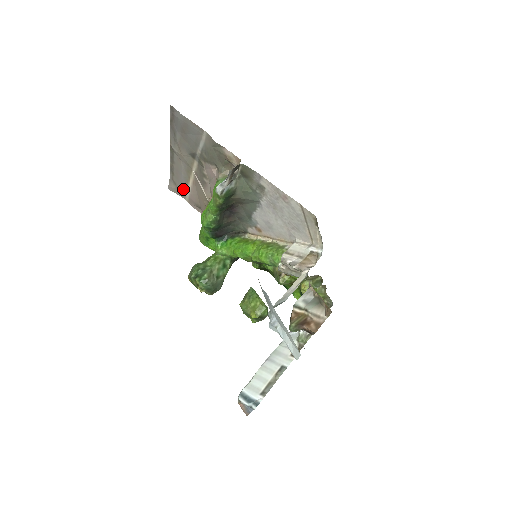
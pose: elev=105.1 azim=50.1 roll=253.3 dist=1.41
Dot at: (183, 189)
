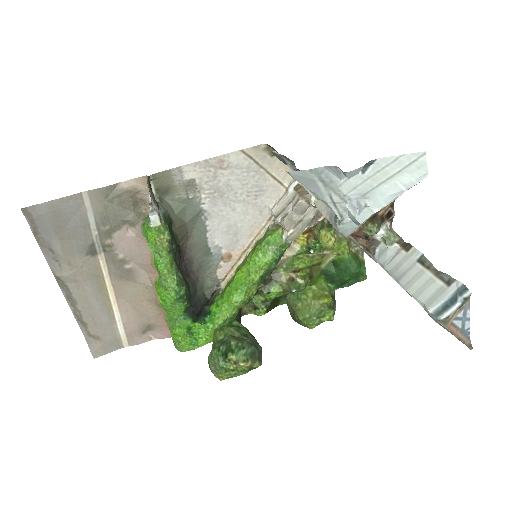
Dot at: (111, 331)
